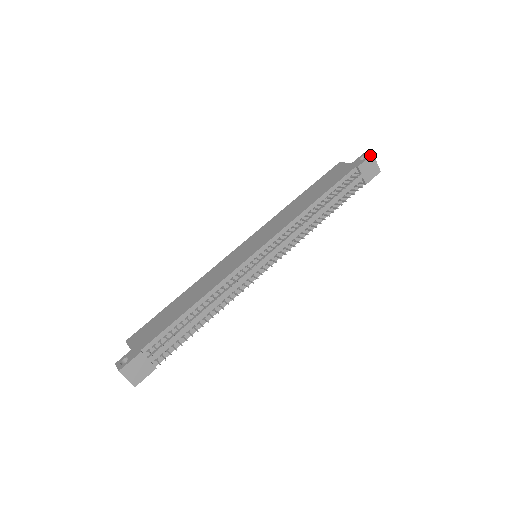
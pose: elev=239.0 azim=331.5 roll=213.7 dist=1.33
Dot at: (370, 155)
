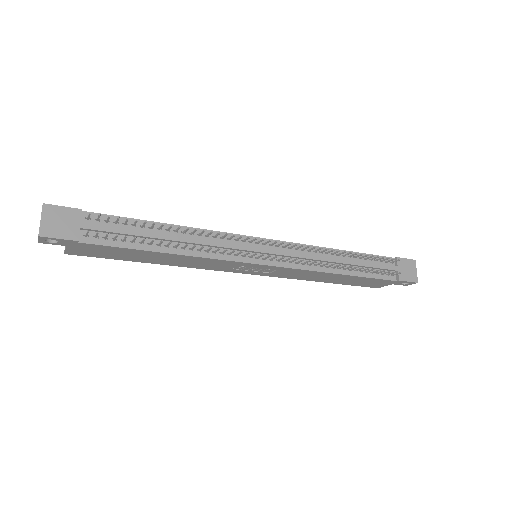
Dot at: (412, 259)
